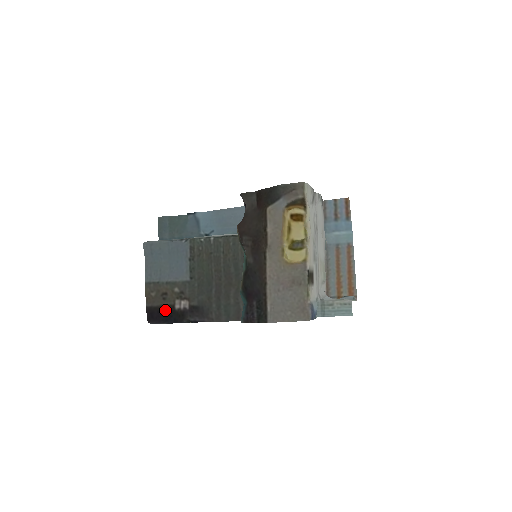
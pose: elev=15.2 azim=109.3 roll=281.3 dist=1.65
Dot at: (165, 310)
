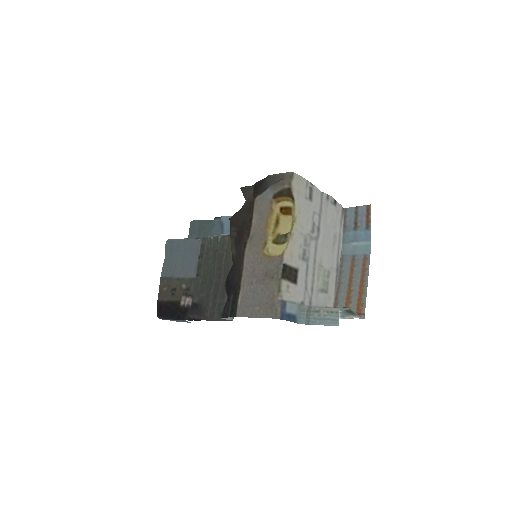
Dot at: (172, 305)
